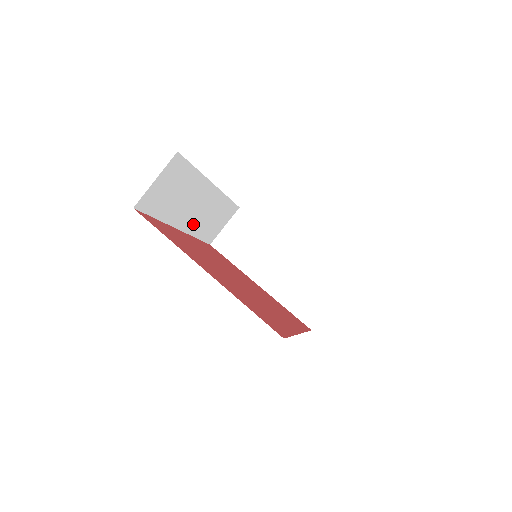
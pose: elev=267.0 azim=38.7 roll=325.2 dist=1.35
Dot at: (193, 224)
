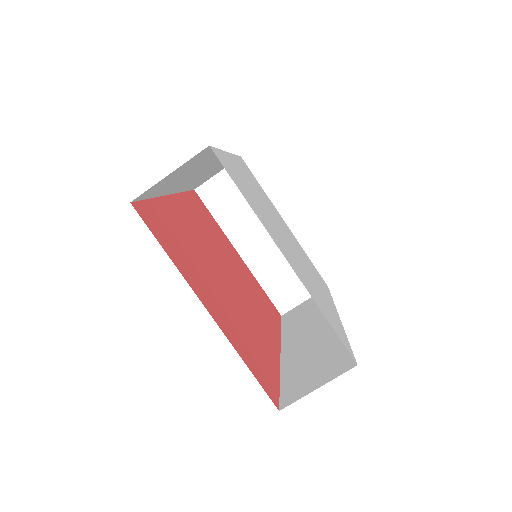
Dot at: (187, 184)
